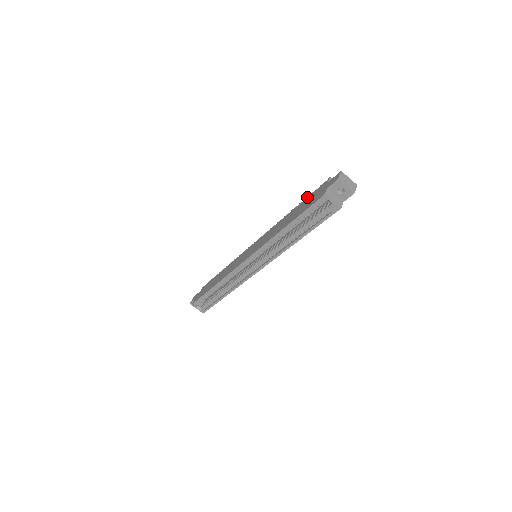
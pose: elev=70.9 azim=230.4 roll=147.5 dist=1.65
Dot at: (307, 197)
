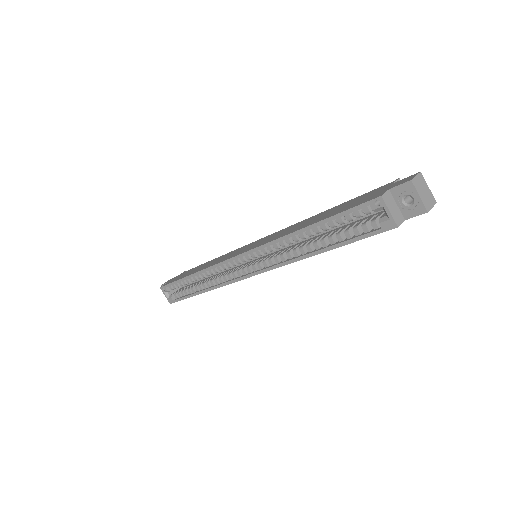
Dot at: occluded
